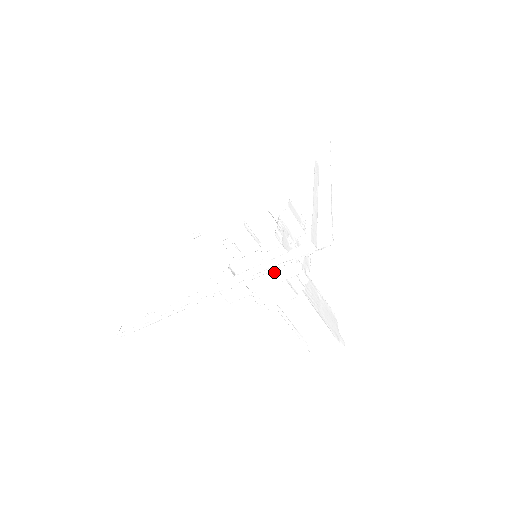
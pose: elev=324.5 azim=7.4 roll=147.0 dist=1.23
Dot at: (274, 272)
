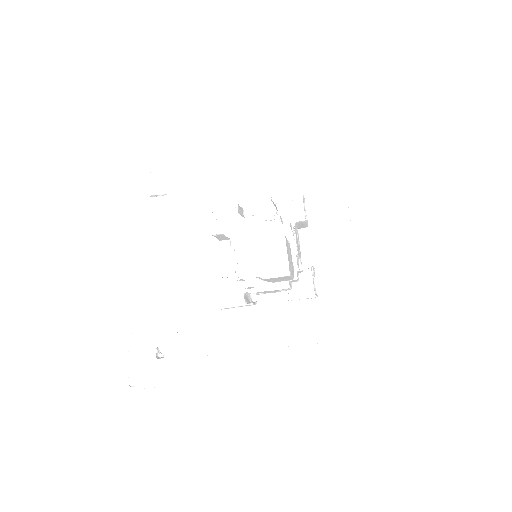
Dot at: occluded
